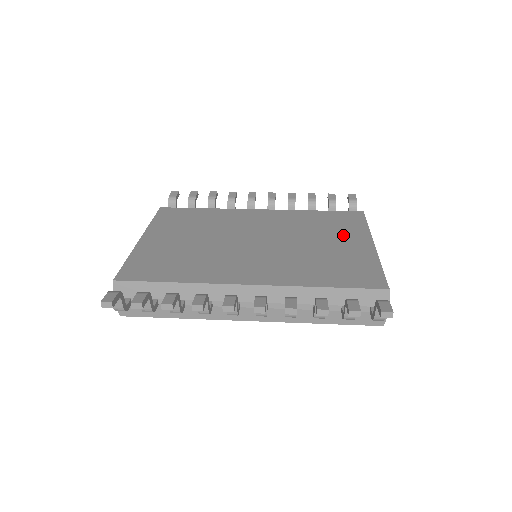
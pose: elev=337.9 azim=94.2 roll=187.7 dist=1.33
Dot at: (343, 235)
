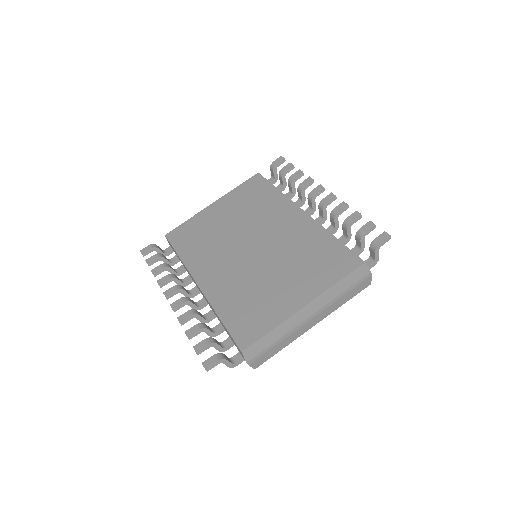
Dot at: (303, 280)
